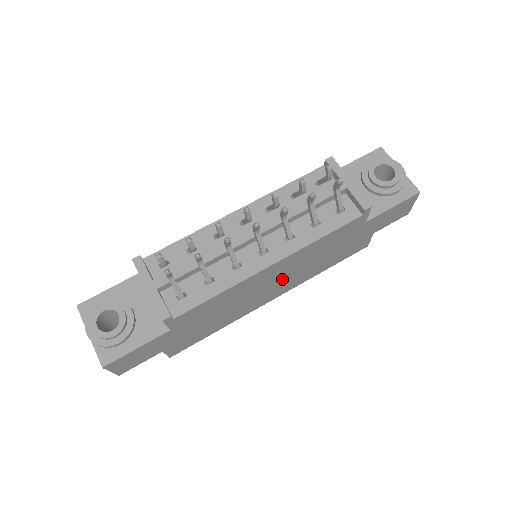
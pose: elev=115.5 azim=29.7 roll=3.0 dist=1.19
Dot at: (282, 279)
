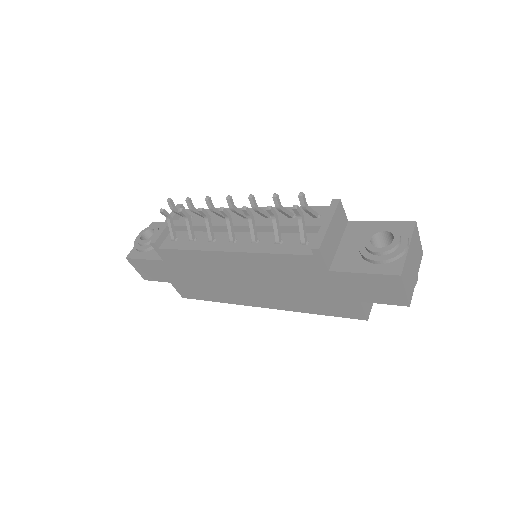
Dot at: (256, 283)
